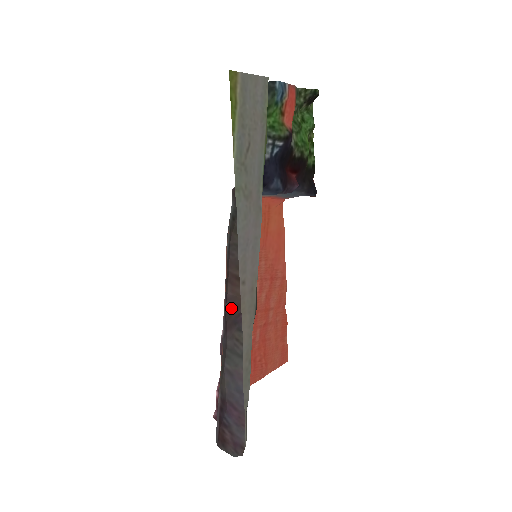
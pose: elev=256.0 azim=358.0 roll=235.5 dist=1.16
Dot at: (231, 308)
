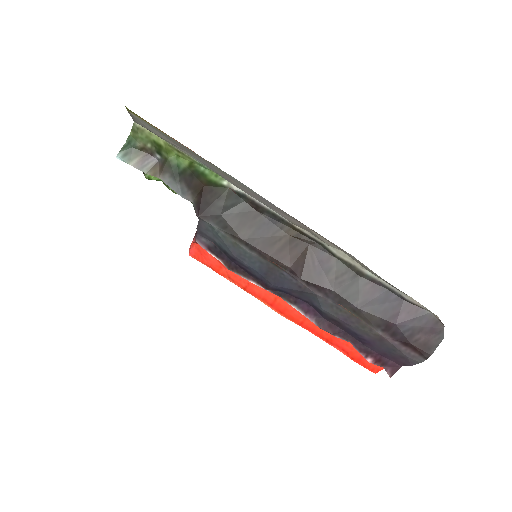
Dot at: (304, 273)
